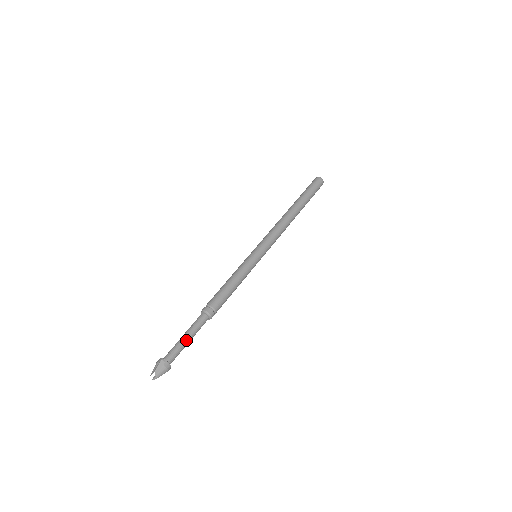
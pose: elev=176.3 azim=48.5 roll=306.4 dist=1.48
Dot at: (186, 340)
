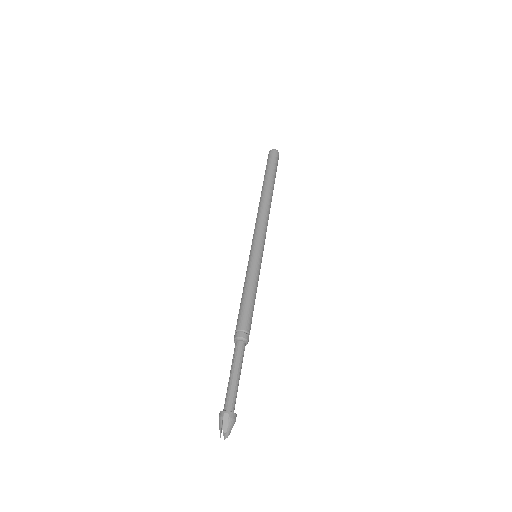
Dot at: (236, 378)
